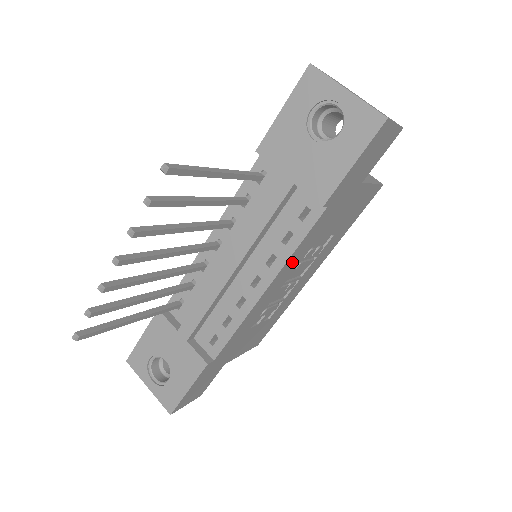
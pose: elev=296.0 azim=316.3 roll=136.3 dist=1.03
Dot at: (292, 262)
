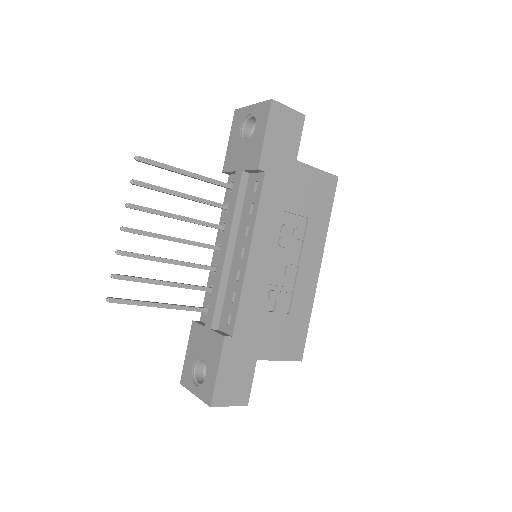
Dot at: (264, 229)
